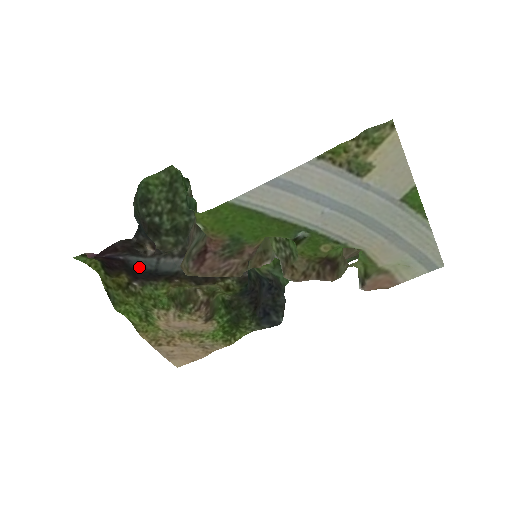
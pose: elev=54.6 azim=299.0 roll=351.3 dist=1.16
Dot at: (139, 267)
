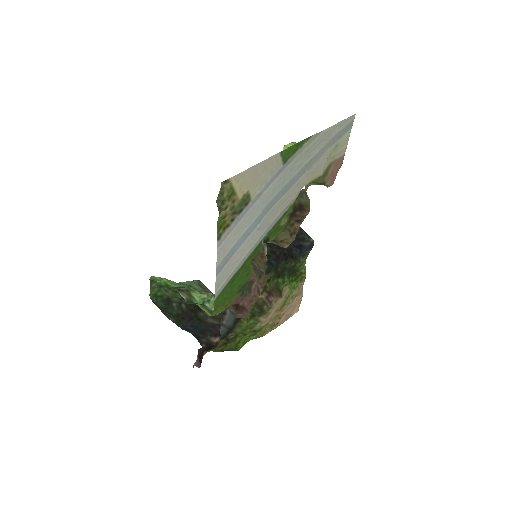
Dot at: (221, 337)
